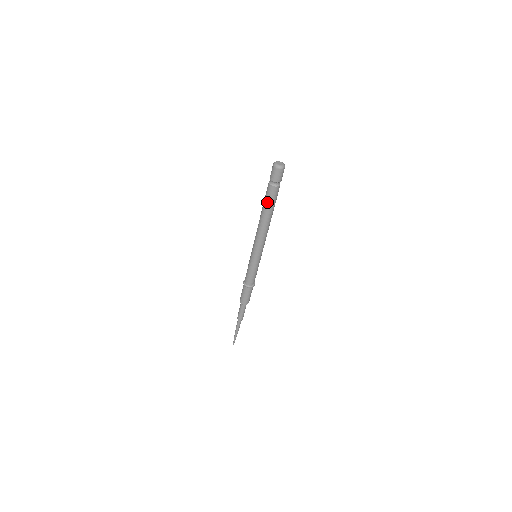
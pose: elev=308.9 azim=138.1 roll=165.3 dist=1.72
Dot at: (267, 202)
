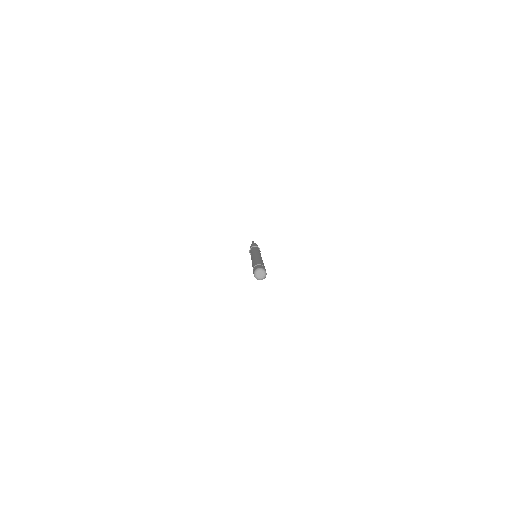
Dot at: occluded
